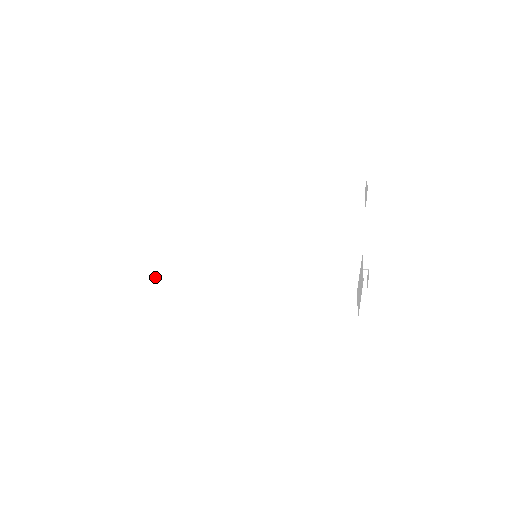
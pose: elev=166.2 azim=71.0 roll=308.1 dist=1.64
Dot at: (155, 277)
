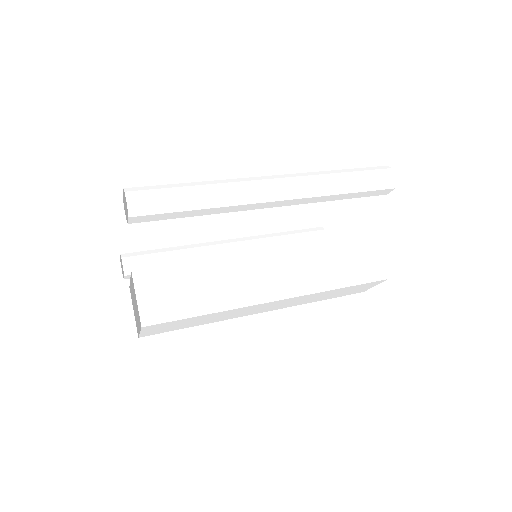
Dot at: (161, 326)
